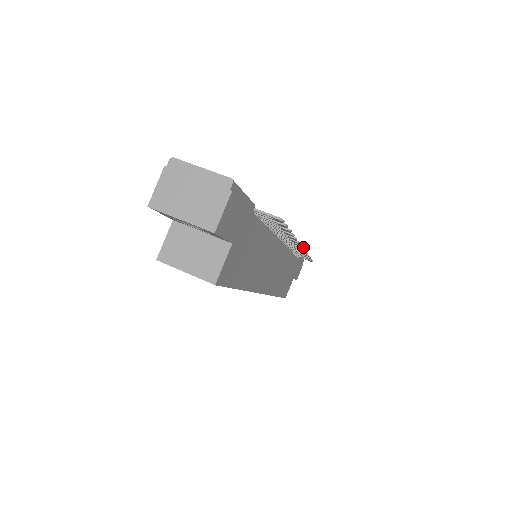
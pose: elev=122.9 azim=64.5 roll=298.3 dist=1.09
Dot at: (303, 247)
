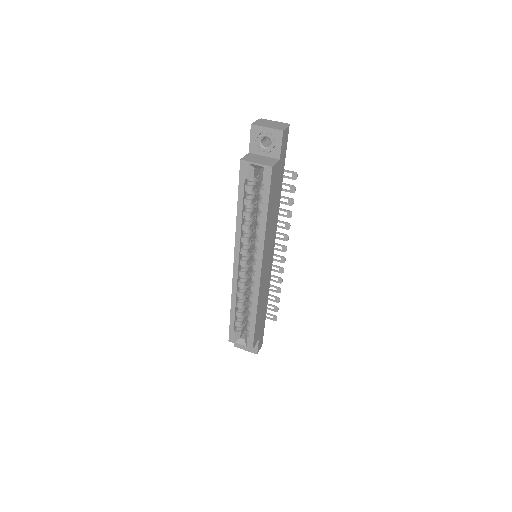
Dot at: (285, 258)
